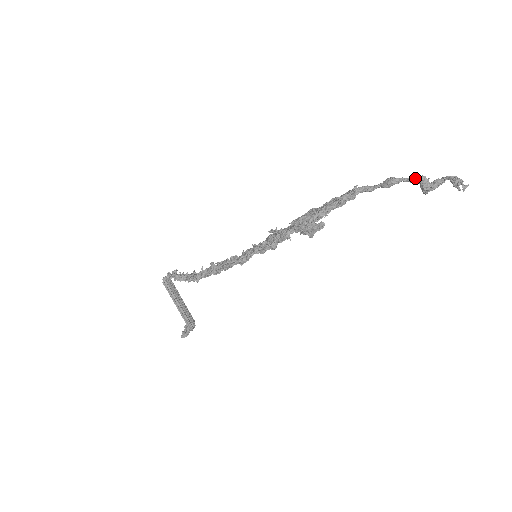
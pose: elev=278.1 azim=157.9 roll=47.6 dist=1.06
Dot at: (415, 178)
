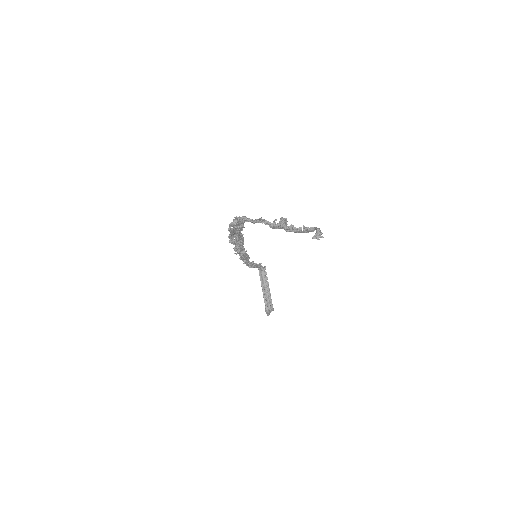
Dot at: (281, 218)
